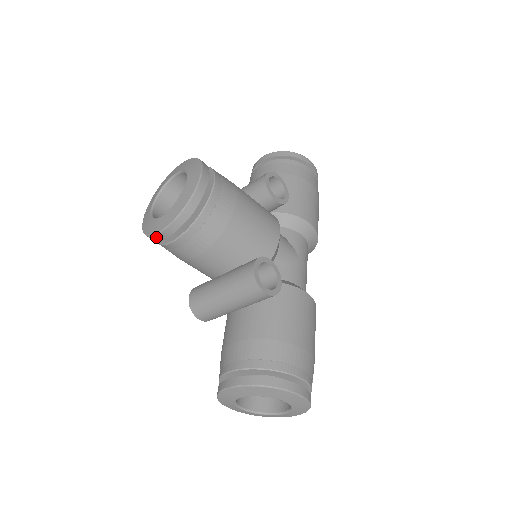
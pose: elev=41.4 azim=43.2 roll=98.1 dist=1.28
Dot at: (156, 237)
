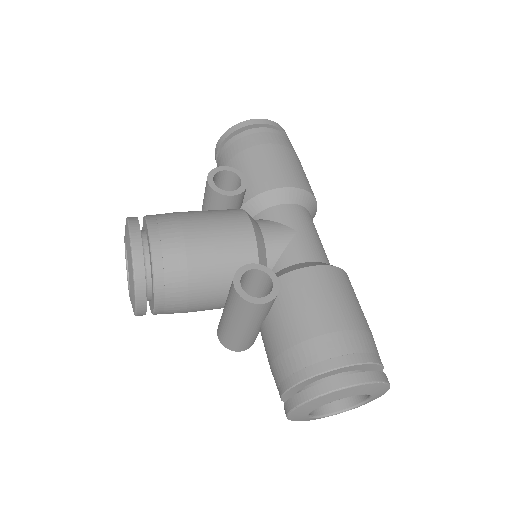
Dot at: (139, 314)
